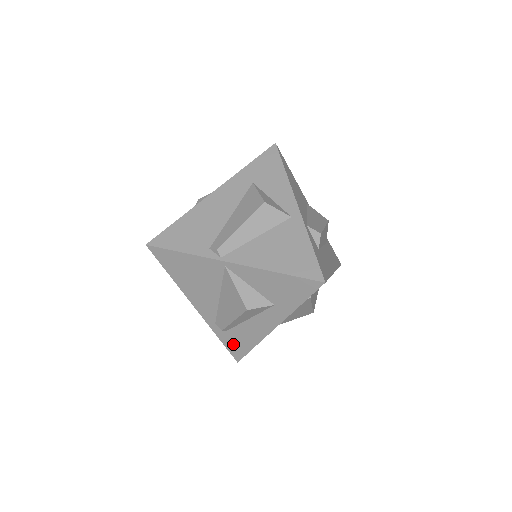
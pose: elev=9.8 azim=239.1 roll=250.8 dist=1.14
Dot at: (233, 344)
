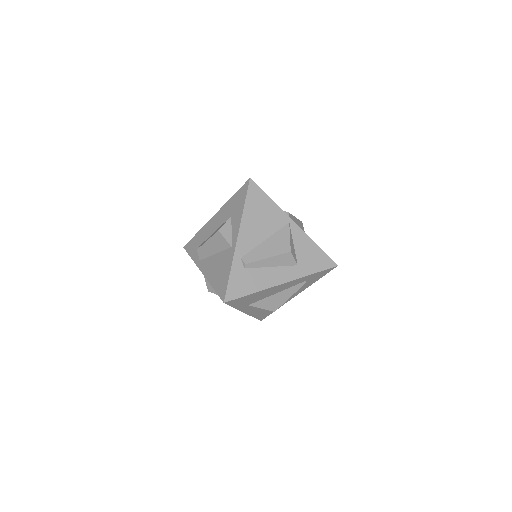
Dot at: (238, 283)
